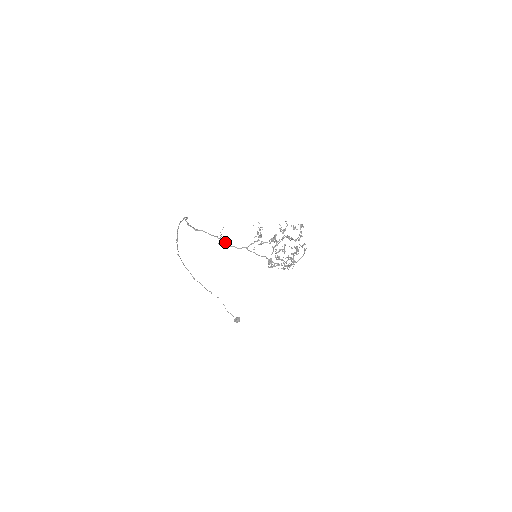
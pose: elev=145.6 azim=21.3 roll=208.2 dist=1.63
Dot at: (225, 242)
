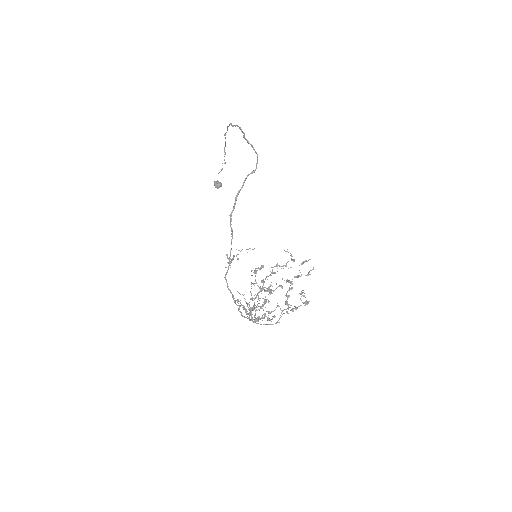
Dot at: occluded
